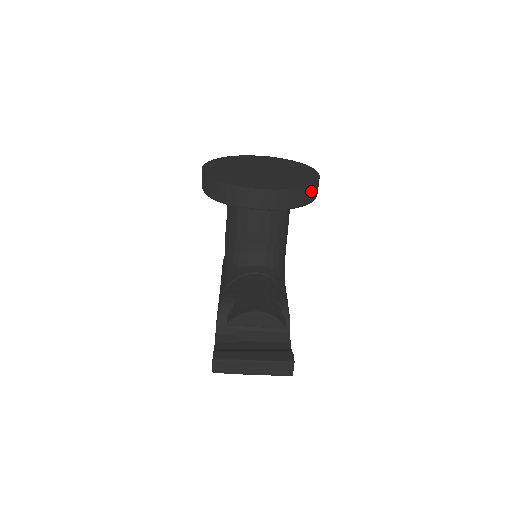
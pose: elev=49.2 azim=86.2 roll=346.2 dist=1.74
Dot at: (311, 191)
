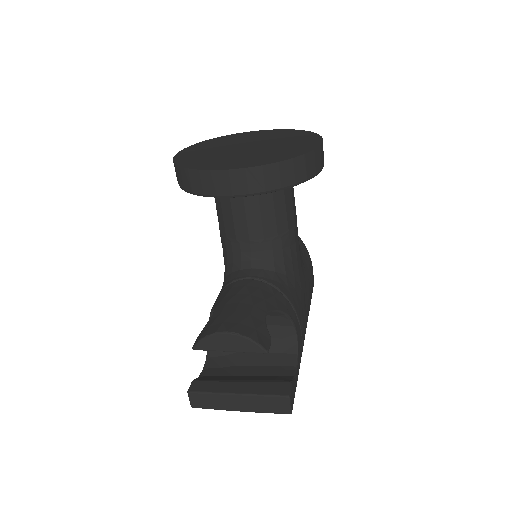
Dot at: (303, 165)
